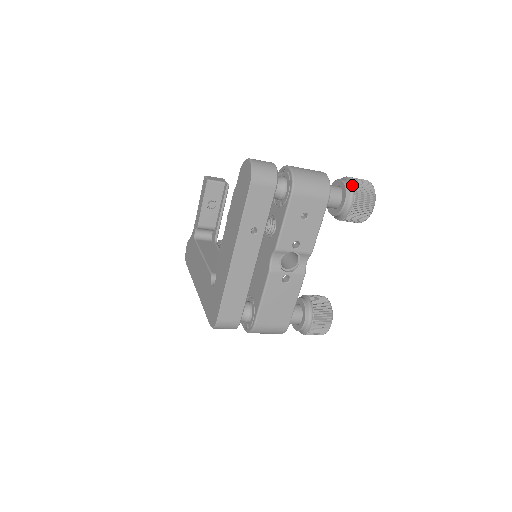
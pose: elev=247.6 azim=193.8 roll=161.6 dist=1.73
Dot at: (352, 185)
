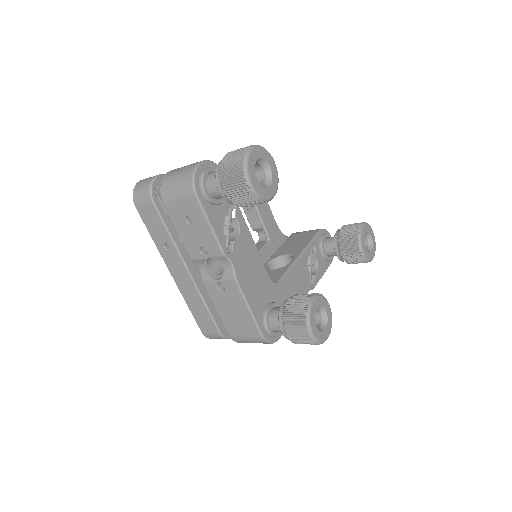
Dot at: (221, 165)
